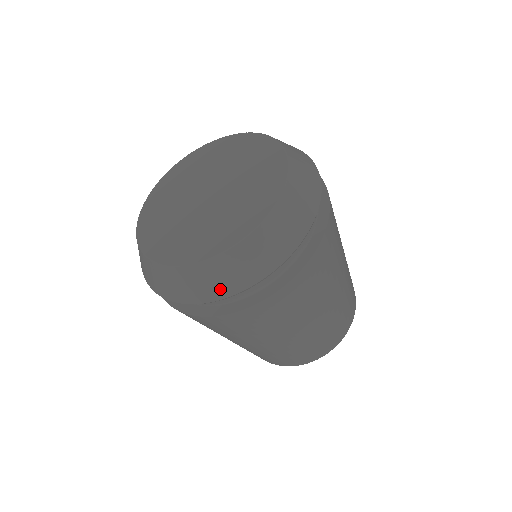
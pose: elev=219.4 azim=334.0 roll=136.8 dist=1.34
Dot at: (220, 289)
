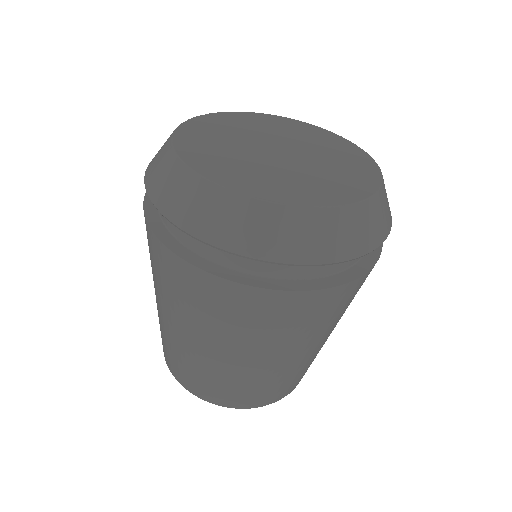
Dot at: (175, 208)
